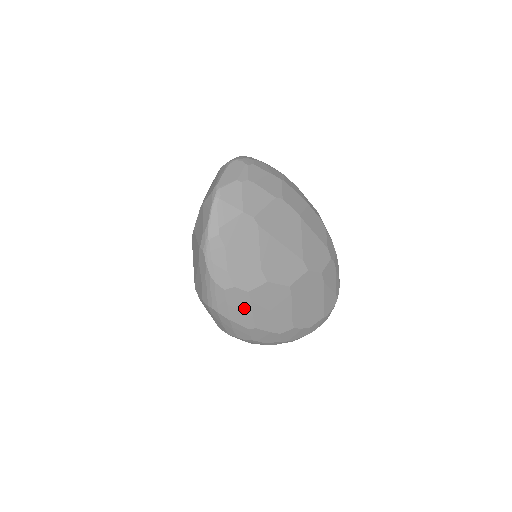
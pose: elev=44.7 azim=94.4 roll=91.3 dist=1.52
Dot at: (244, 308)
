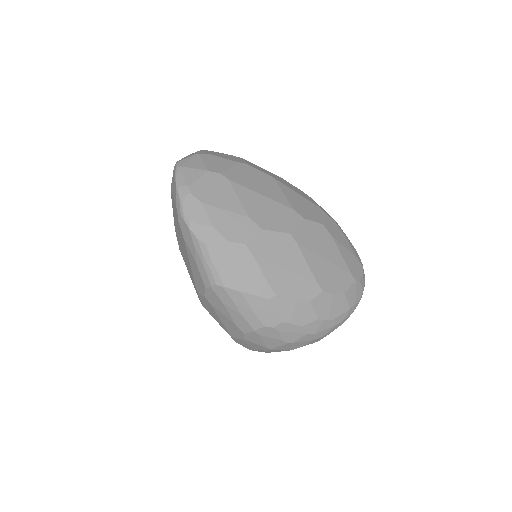
Dot at: (250, 269)
